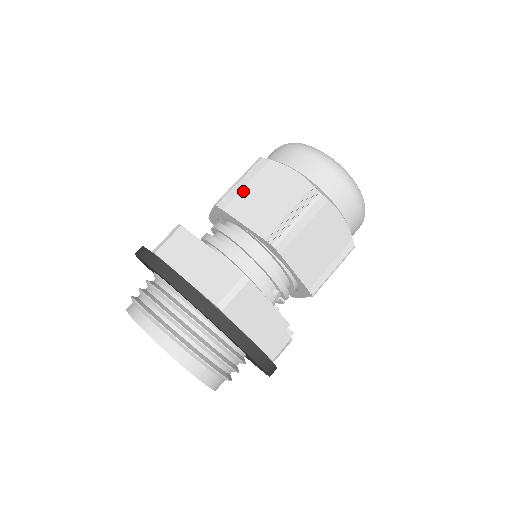
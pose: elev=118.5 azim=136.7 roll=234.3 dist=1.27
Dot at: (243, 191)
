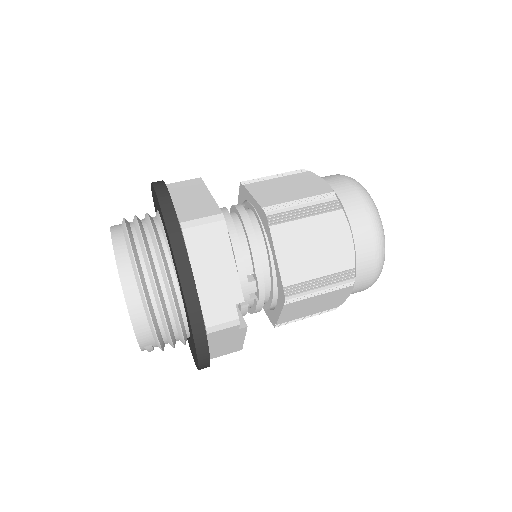
Dot at: (270, 180)
